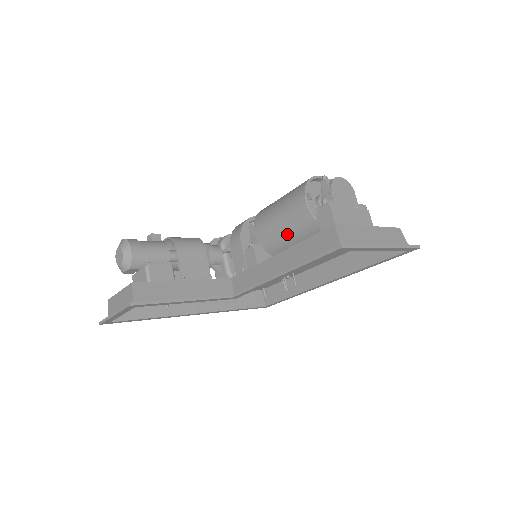
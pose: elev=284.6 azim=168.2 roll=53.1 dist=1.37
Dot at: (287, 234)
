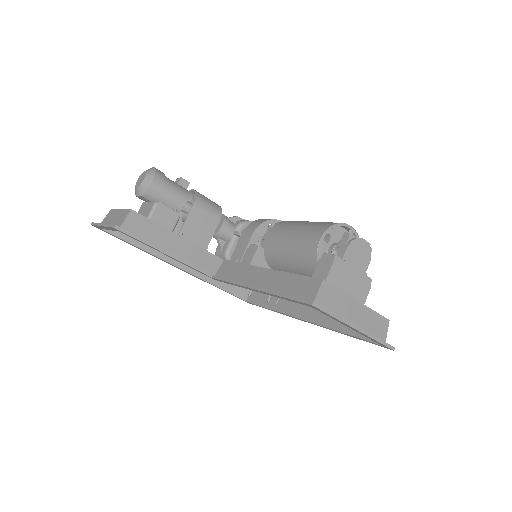
Dot at: (289, 257)
